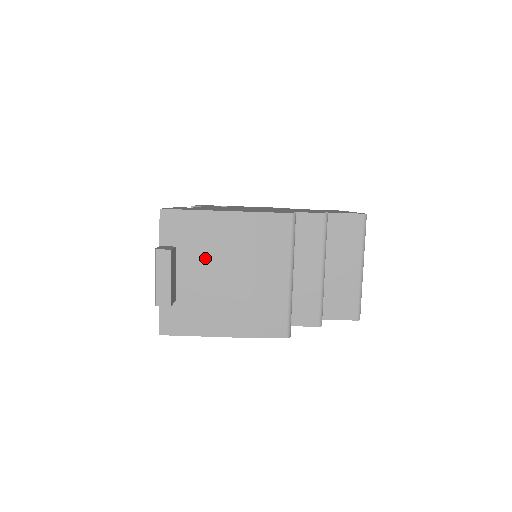
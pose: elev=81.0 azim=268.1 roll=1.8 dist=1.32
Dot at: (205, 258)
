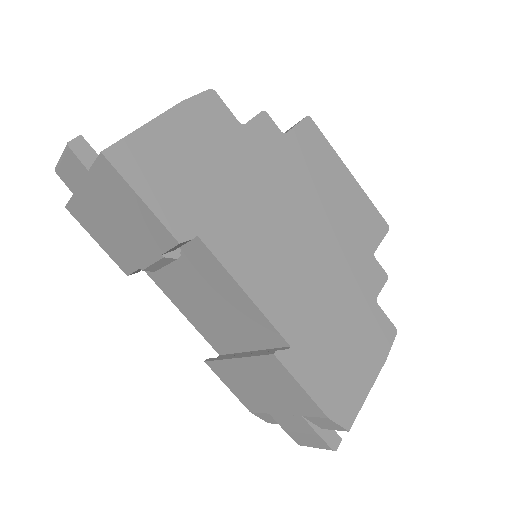
Dot at: occluded
